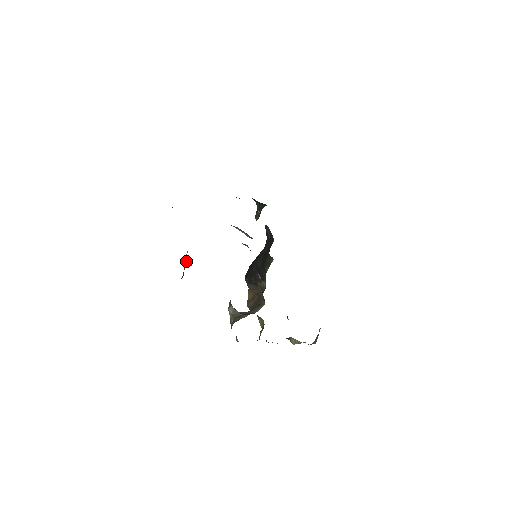
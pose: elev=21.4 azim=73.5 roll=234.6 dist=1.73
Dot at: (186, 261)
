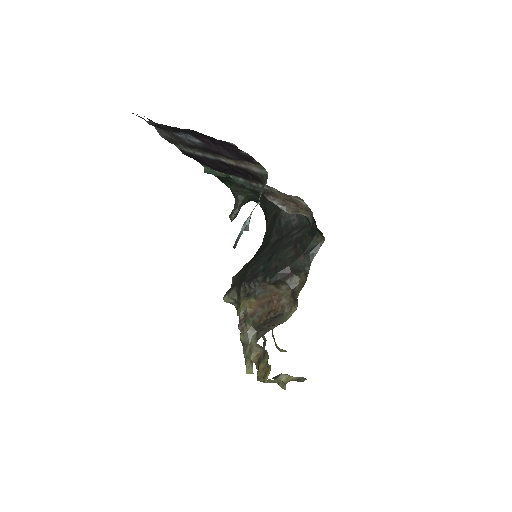
Dot at: (249, 219)
